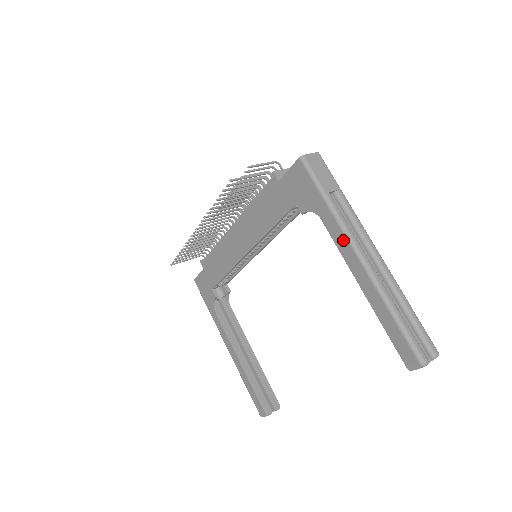
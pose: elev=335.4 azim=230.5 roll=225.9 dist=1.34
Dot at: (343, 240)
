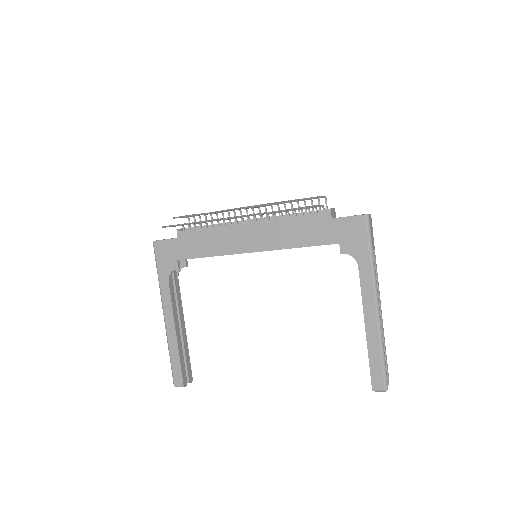
Dot at: (370, 289)
